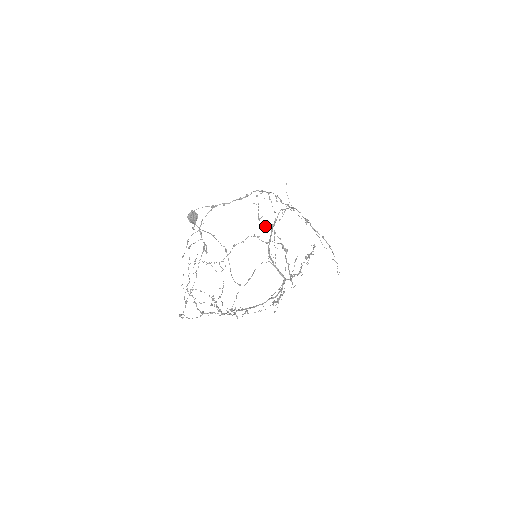
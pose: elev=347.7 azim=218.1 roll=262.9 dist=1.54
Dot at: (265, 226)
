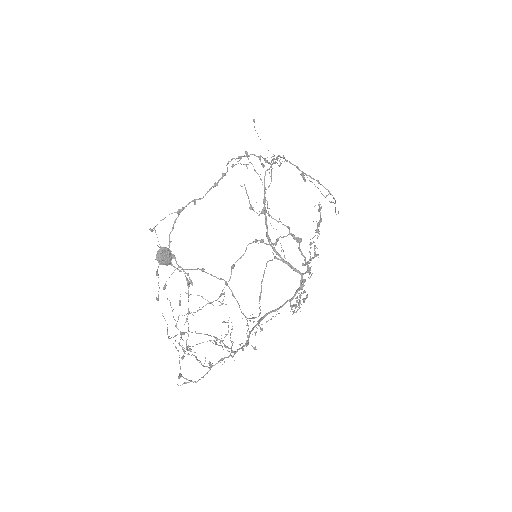
Dot at: occluded
